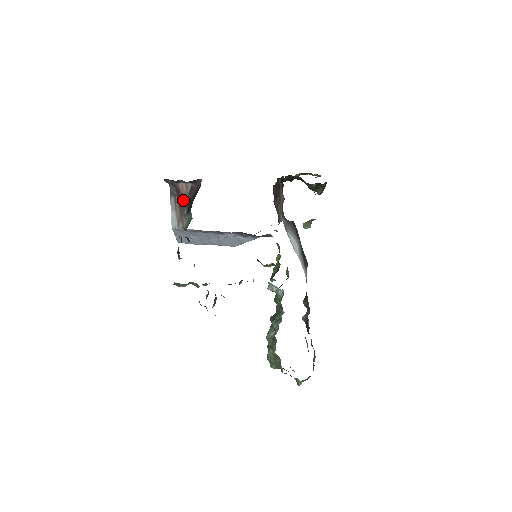
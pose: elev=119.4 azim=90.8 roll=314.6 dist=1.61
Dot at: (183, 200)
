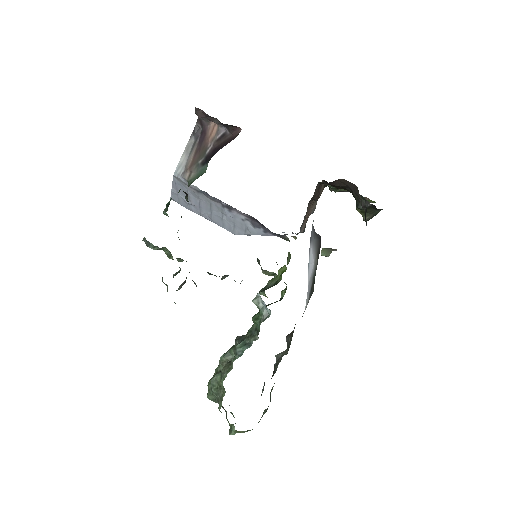
Dot at: (205, 146)
